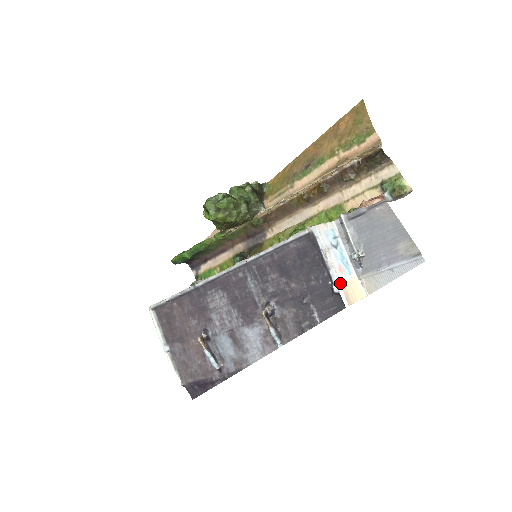
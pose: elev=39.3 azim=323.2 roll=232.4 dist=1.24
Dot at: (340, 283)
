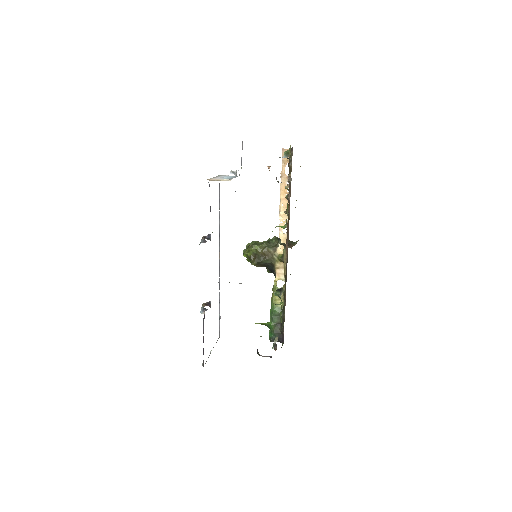
Dot at: (211, 178)
